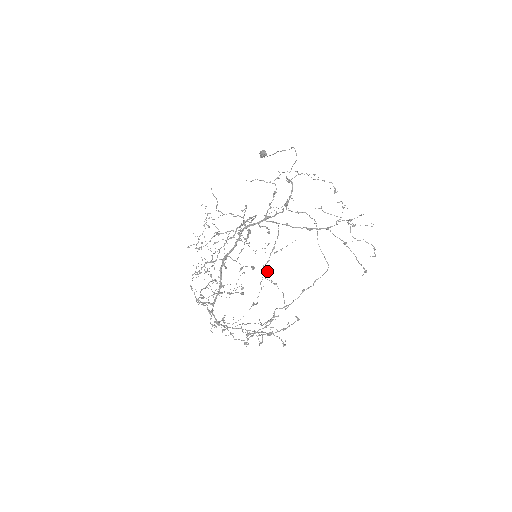
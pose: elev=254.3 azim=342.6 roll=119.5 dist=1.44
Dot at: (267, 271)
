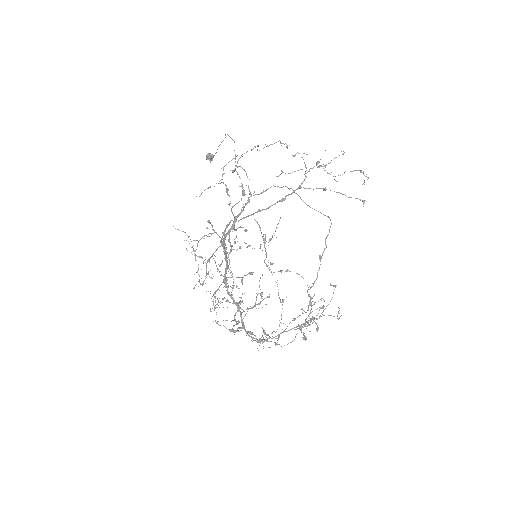
Dot at: (272, 264)
